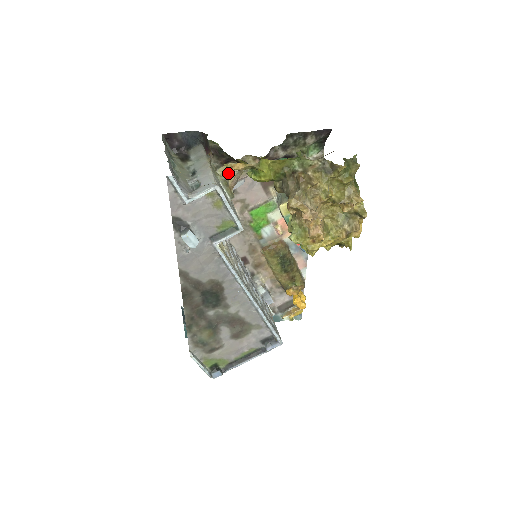
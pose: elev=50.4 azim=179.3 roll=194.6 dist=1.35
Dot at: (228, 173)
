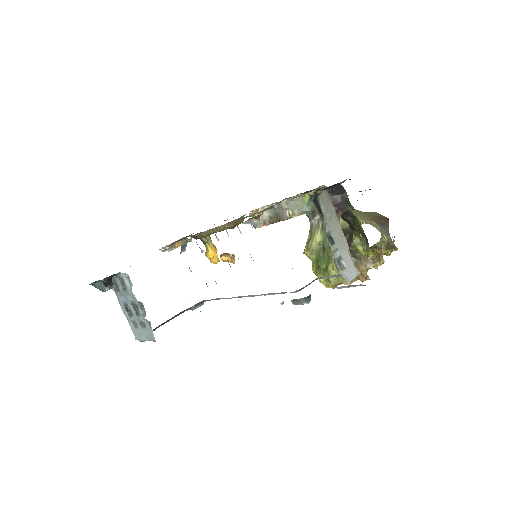
Dot at: occluded
